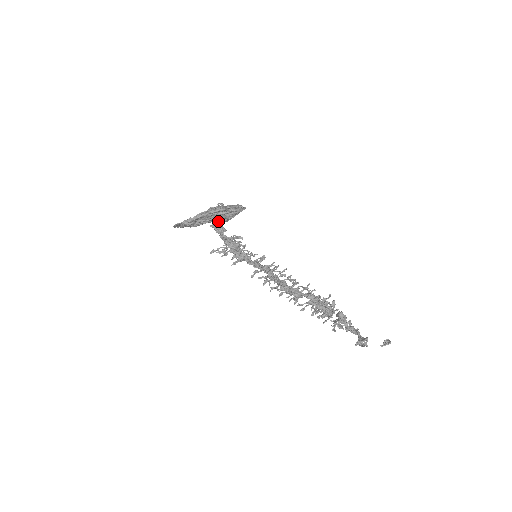
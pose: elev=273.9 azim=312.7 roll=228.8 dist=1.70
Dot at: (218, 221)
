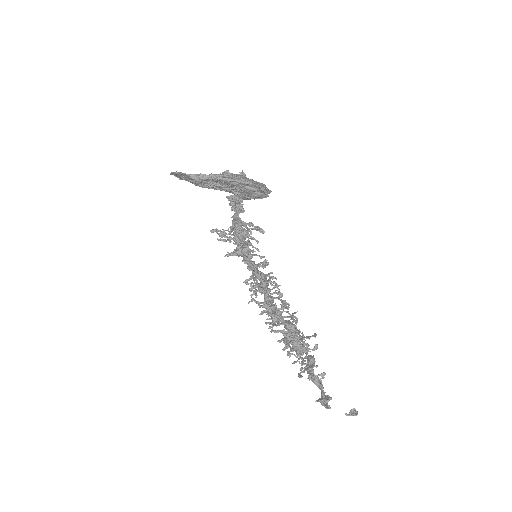
Dot at: (237, 195)
